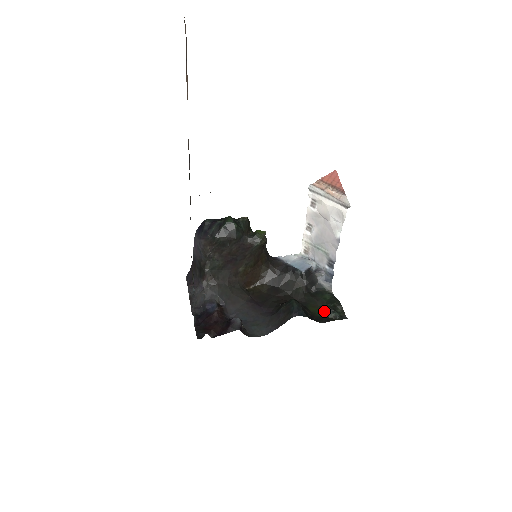
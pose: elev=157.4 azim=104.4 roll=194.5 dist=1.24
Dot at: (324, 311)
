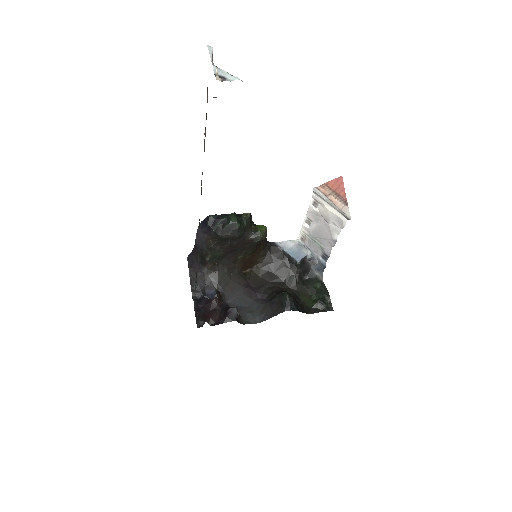
Dot at: (313, 301)
